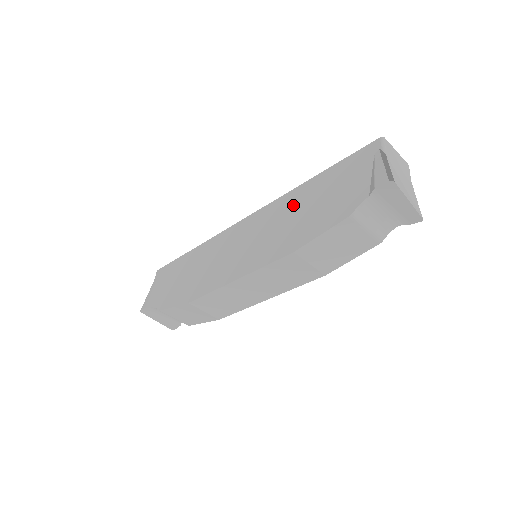
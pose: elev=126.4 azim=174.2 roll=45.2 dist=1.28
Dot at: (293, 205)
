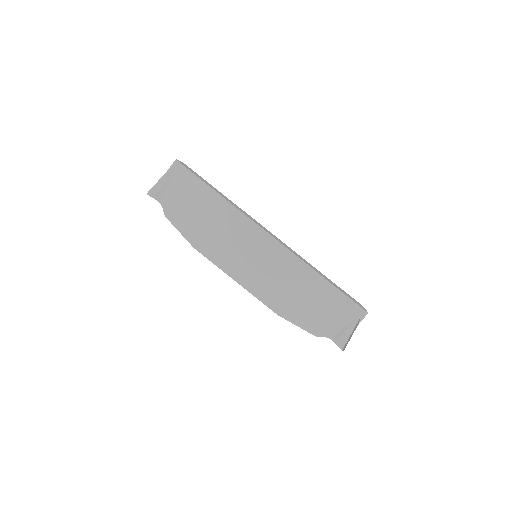
Dot at: (302, 281)
